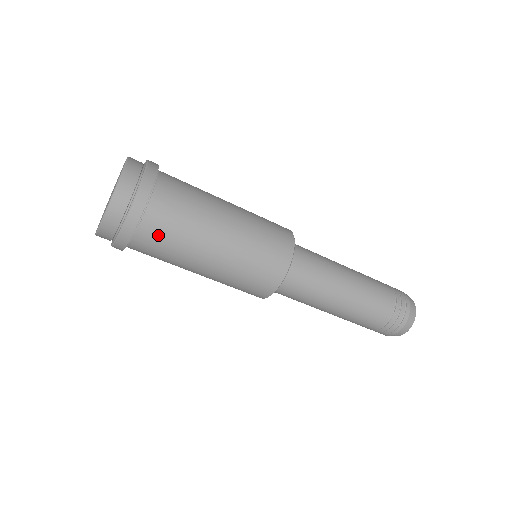
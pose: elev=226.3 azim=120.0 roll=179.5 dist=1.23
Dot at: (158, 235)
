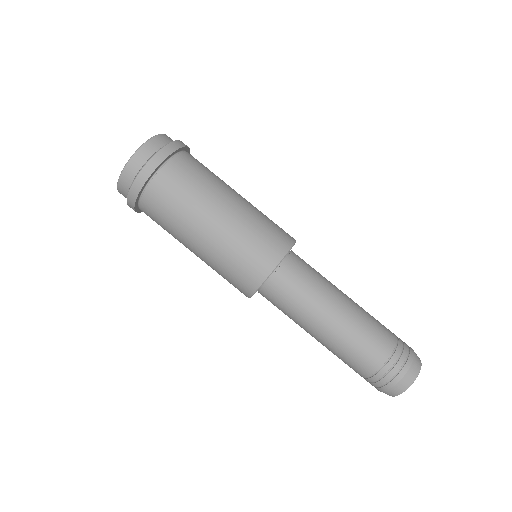
Dot at: (177, 179)
